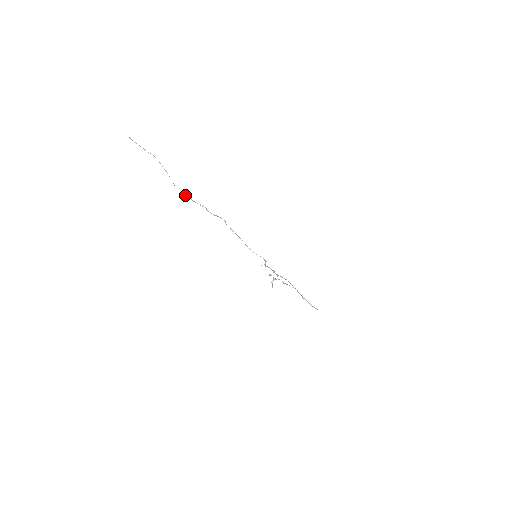
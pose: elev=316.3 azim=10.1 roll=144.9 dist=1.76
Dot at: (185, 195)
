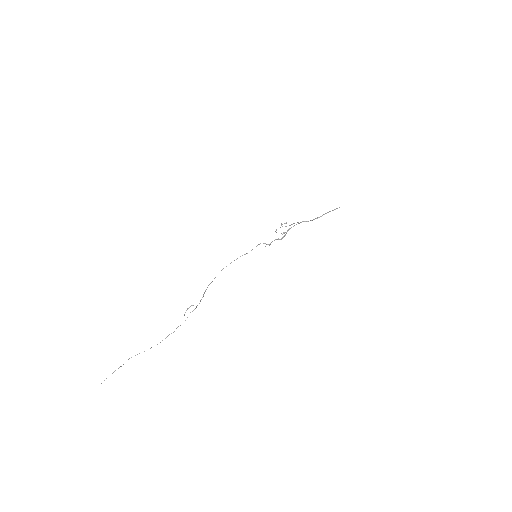
Dot at: (173, 332)
